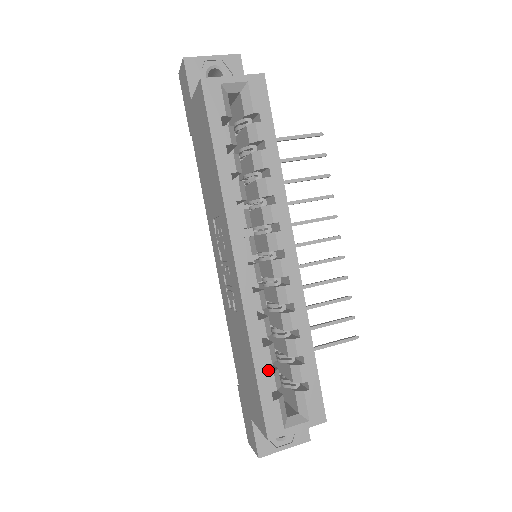
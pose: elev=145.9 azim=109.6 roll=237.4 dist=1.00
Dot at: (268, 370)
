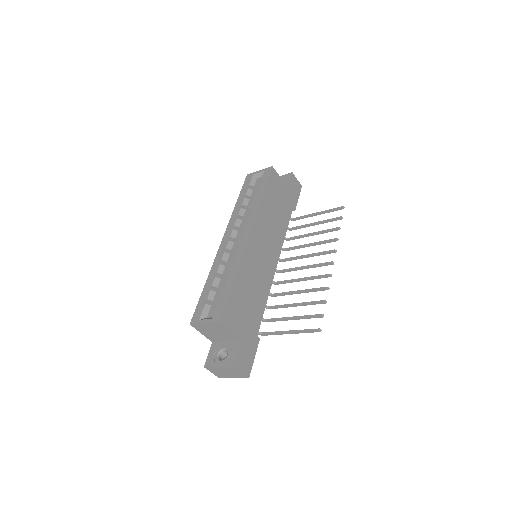
Dot at: occluded
